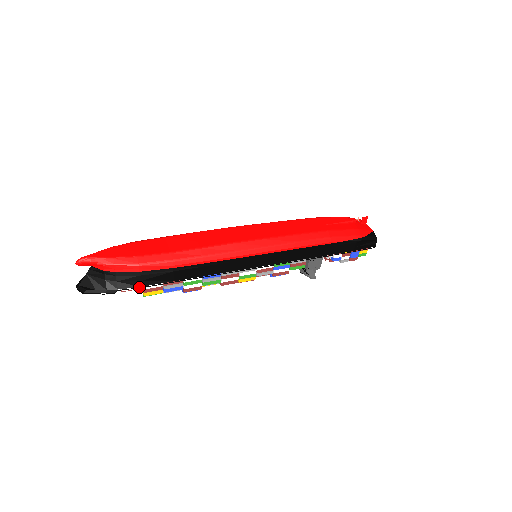
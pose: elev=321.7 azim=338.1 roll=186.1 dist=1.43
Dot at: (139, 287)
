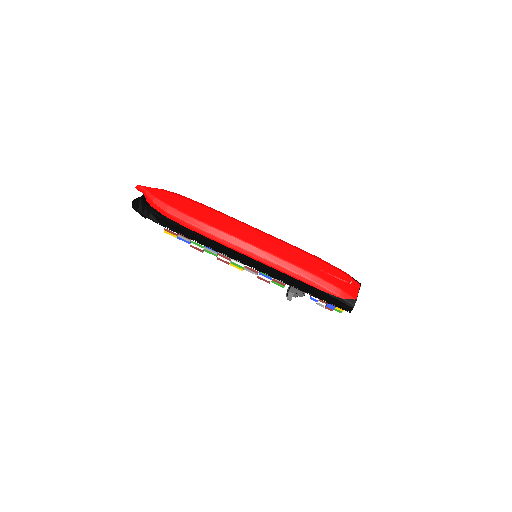
Dot at: (161, 225)
